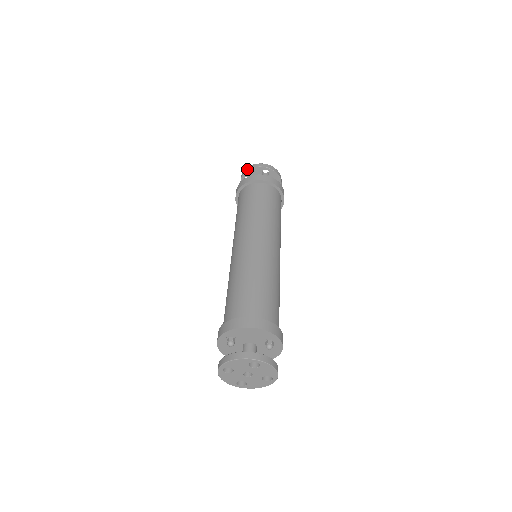
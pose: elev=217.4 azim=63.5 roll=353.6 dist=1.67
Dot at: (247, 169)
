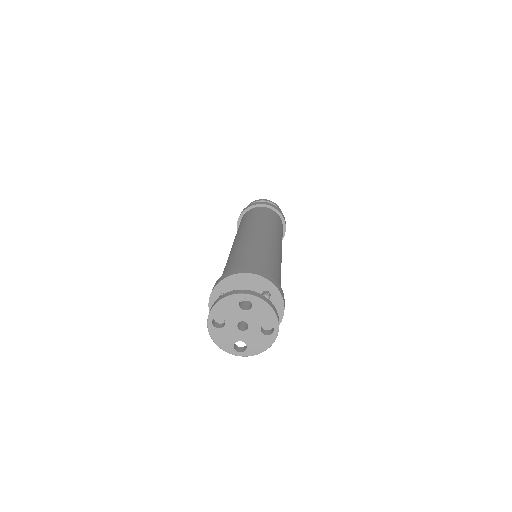
Dot at: occluded
